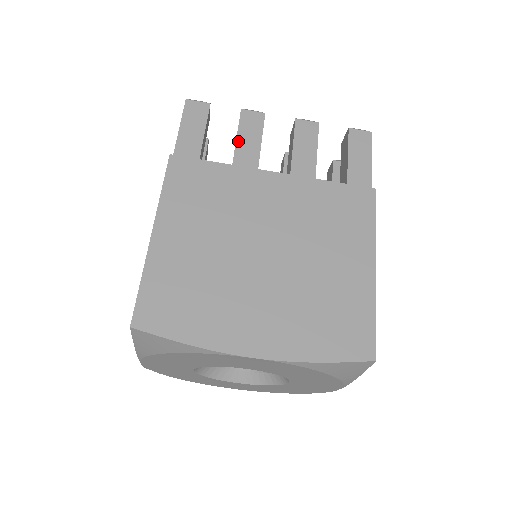
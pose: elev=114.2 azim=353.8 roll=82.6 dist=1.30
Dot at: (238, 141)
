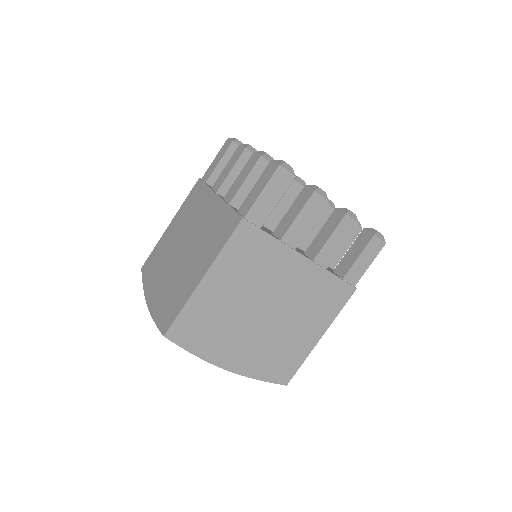
Dot at: (296, 220)
